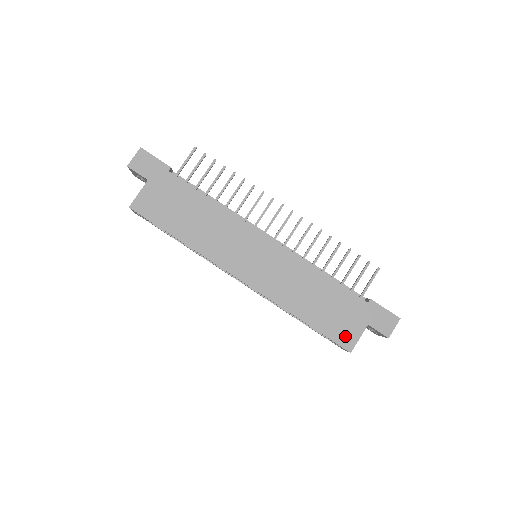
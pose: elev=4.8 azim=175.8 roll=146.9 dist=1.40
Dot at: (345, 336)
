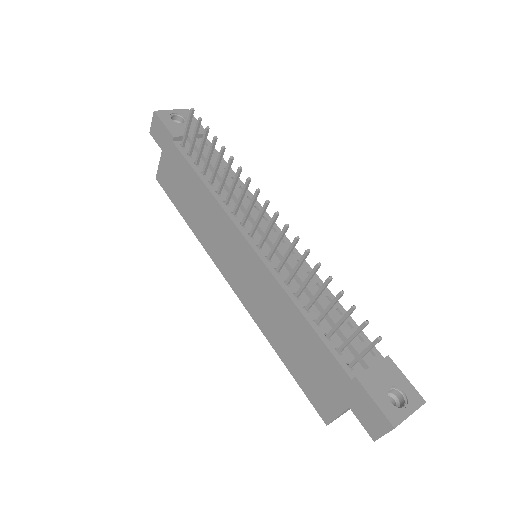
Dot at: (321, 403)
